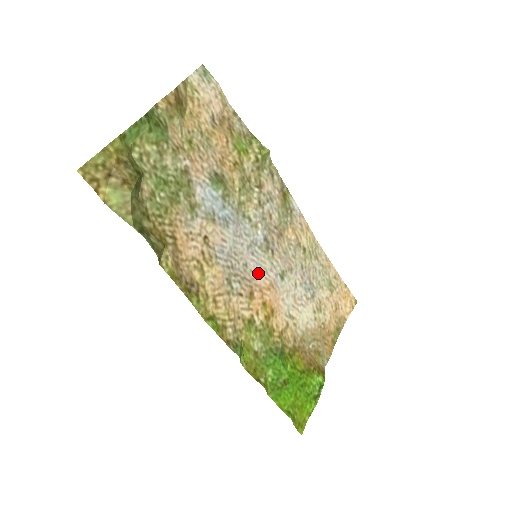
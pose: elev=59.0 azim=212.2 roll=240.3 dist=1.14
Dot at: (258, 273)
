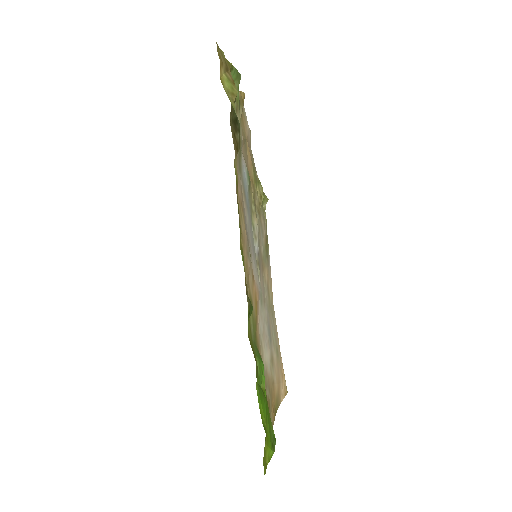
Dot at: (254, 272)
